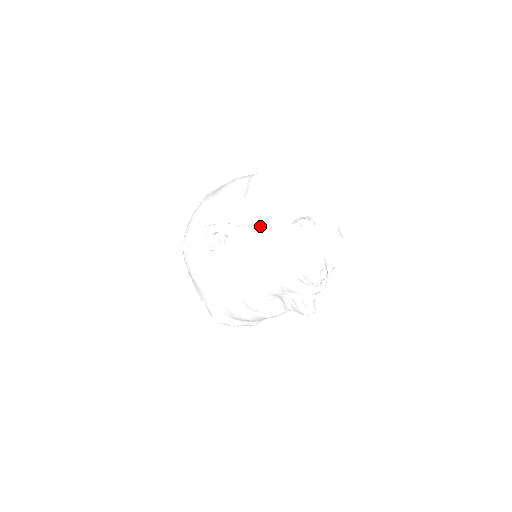
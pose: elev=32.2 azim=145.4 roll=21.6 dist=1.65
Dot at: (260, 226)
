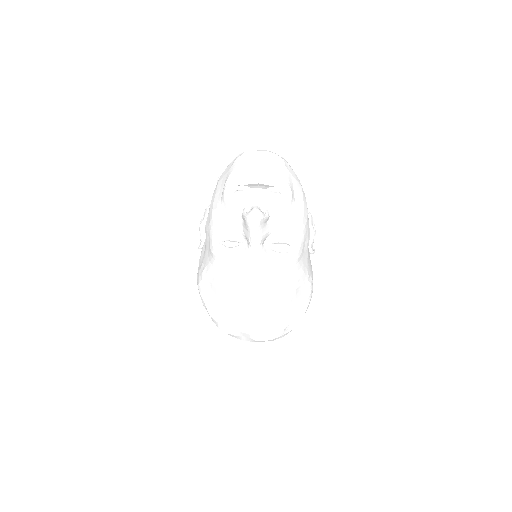
Dot at: occluded
